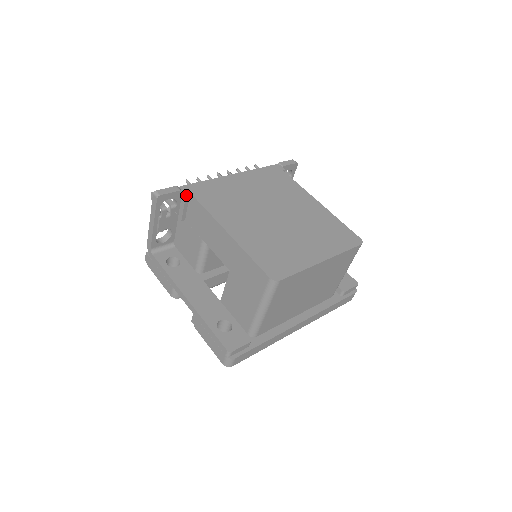
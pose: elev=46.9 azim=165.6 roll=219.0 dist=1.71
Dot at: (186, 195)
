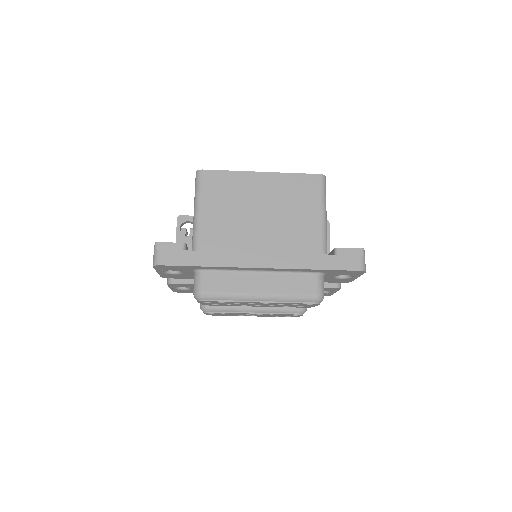
Dot at: occluded
